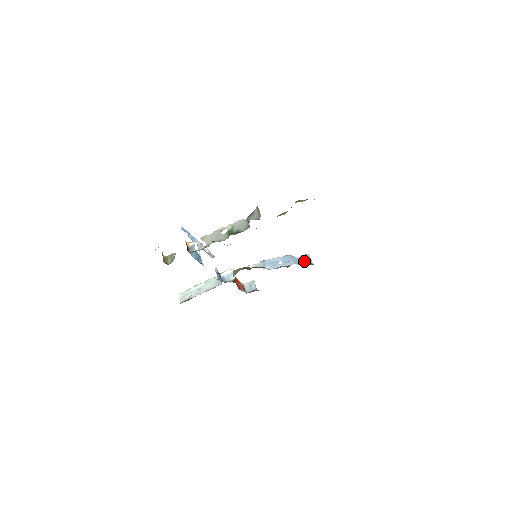
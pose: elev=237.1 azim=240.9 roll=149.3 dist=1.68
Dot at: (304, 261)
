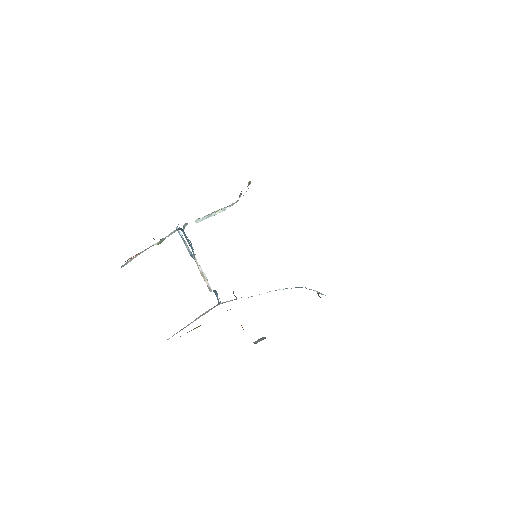
Dot at: occluded
